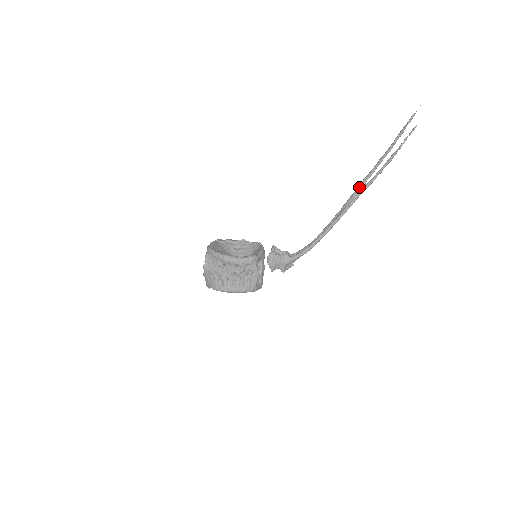
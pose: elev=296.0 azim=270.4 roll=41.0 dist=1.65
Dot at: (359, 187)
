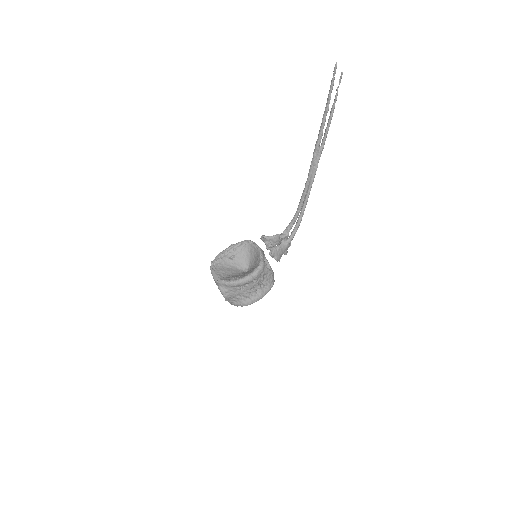
Dot at: (315, 153)
